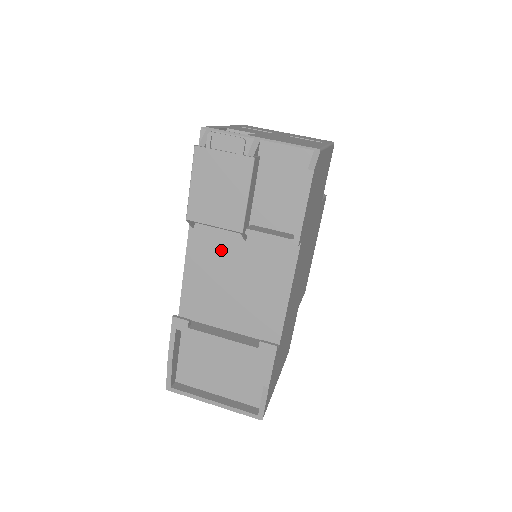
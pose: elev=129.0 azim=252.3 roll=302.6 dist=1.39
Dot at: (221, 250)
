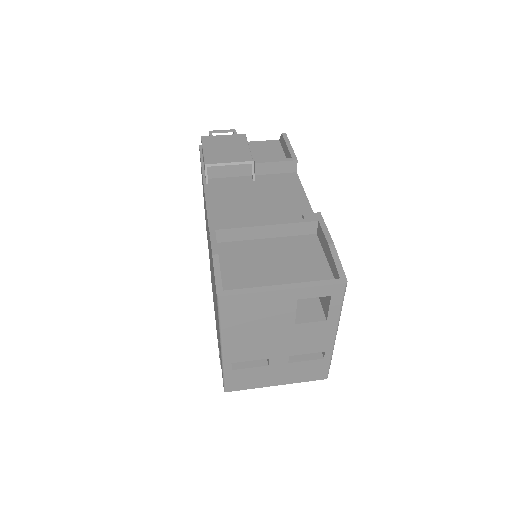
Dot at: (236, 189)
